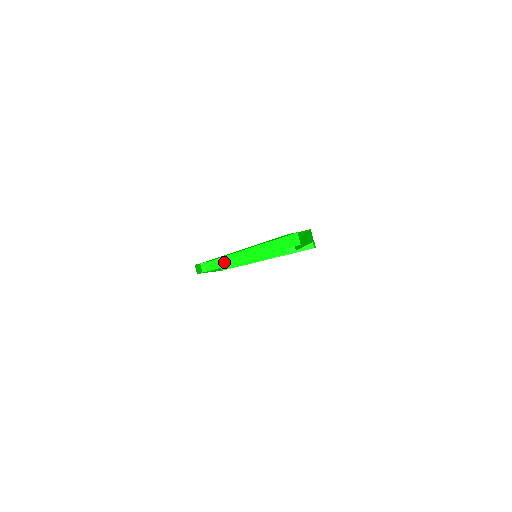
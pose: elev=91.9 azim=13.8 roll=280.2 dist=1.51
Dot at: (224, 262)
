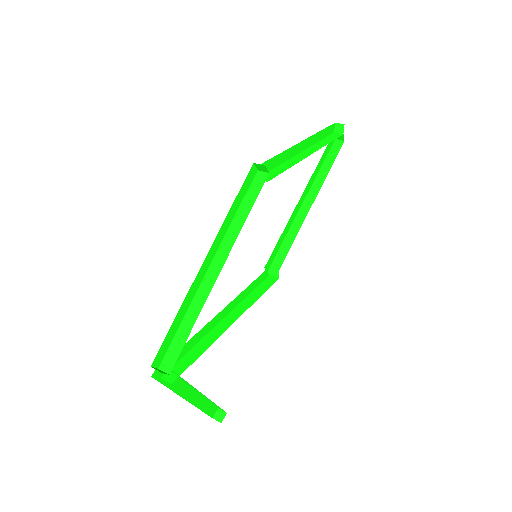
Dot at: (282, 168)
